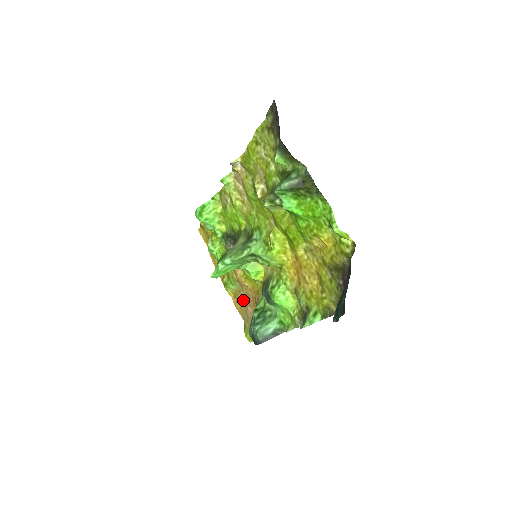
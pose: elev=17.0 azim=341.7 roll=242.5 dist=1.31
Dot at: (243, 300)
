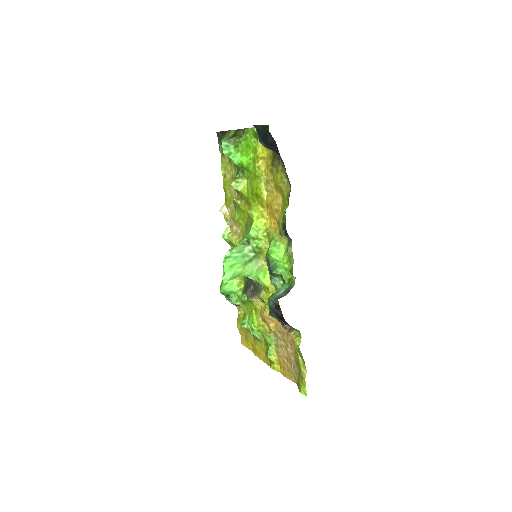
Dot at: (283, 350)
